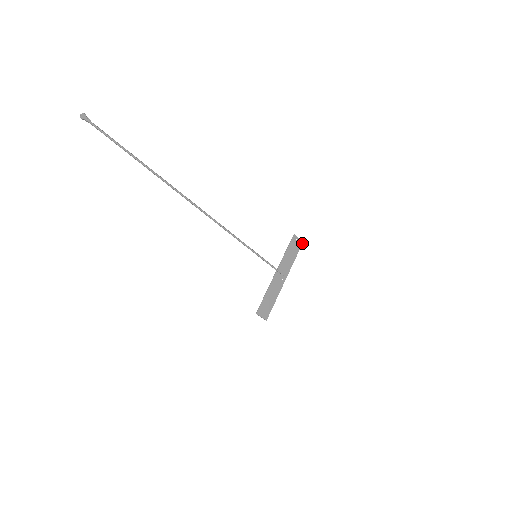
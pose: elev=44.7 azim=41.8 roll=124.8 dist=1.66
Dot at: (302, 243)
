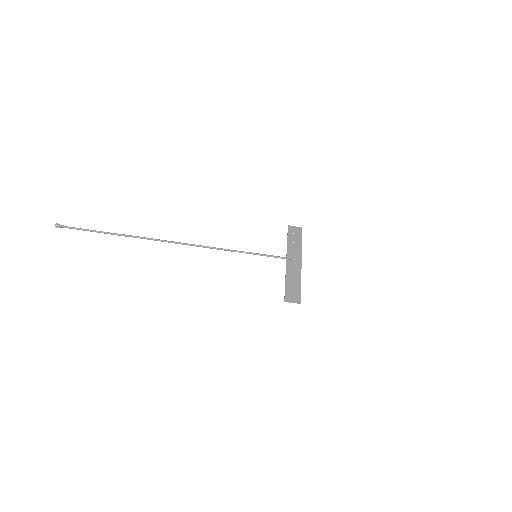
Dot at: occluded
